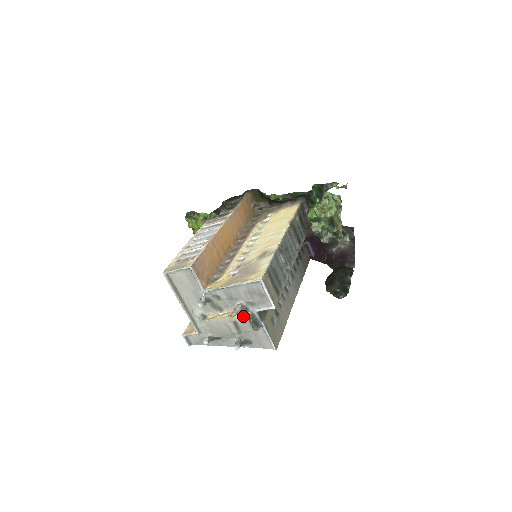
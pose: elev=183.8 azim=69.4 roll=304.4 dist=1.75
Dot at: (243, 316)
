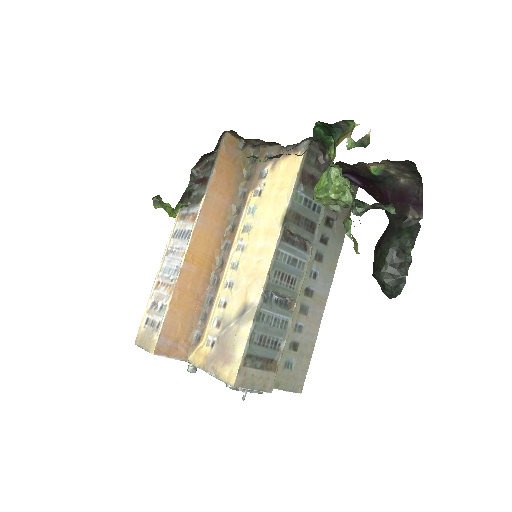
Dot at: (239, 390)
